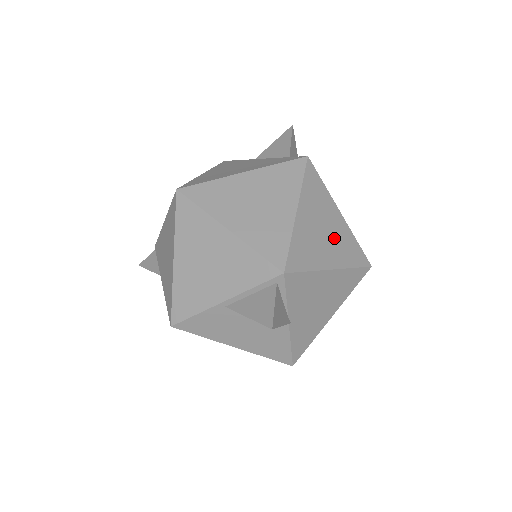
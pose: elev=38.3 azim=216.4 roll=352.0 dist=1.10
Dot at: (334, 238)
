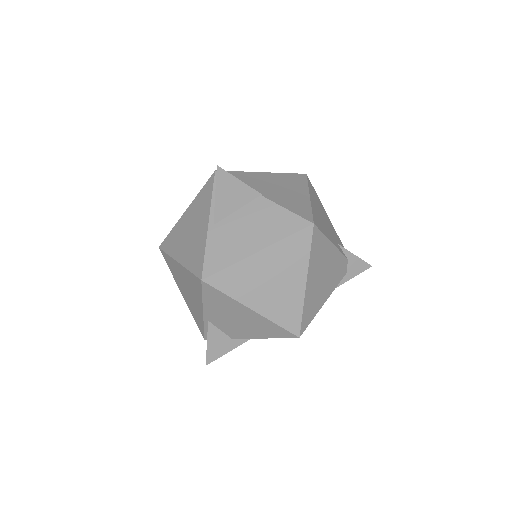
Dot at: occluded
